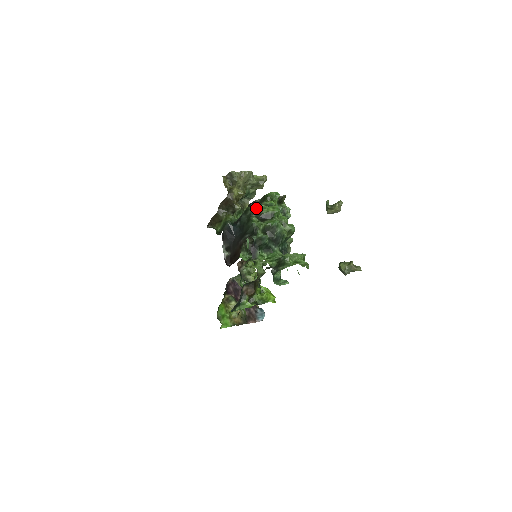
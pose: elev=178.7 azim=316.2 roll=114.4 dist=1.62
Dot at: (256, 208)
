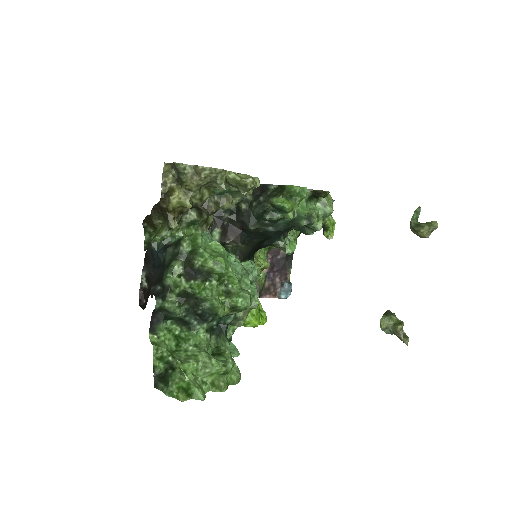
Dot at: (192, 246)
